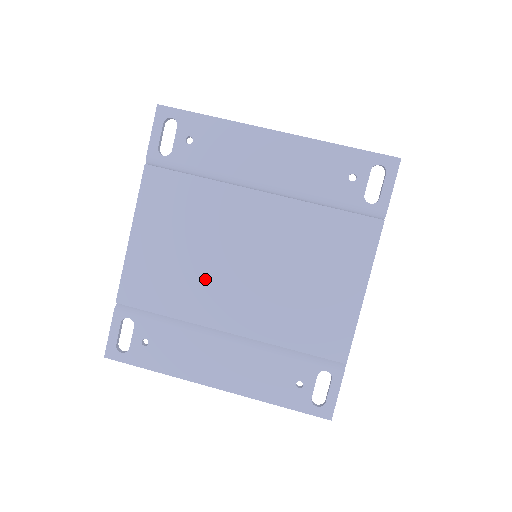
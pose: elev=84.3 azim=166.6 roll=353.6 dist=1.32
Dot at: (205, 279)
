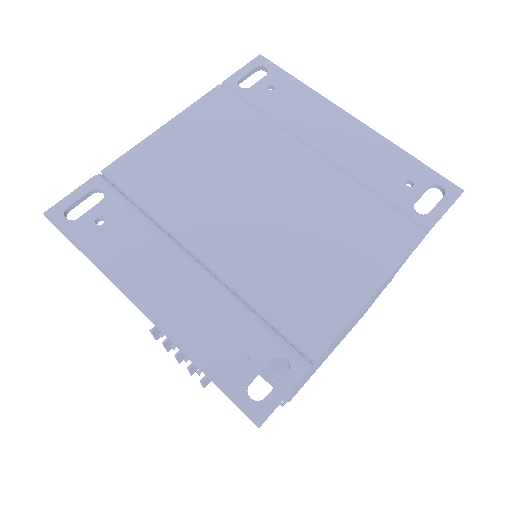
Dot at: (209, 195)
